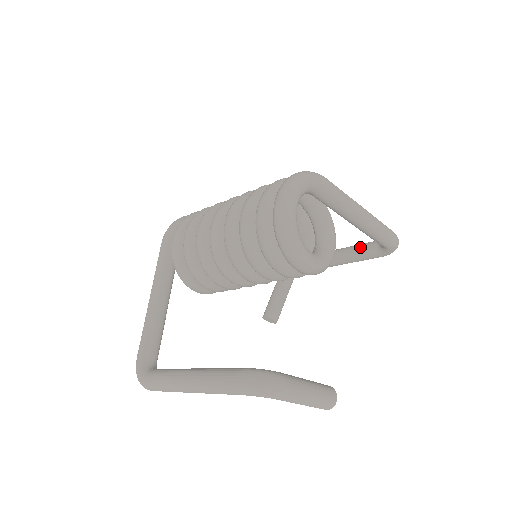
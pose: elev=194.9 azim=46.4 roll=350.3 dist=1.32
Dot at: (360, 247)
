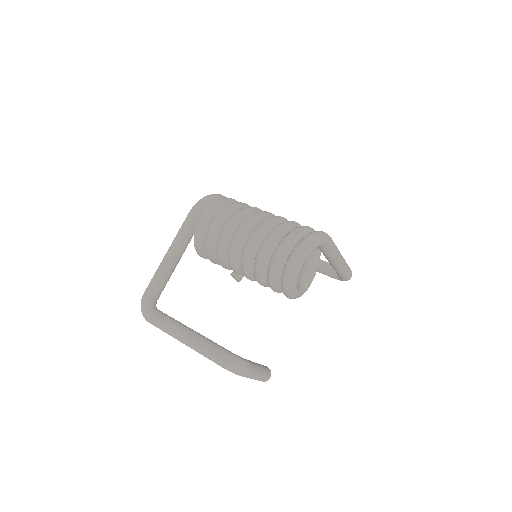
Dot at: (324, 264)
